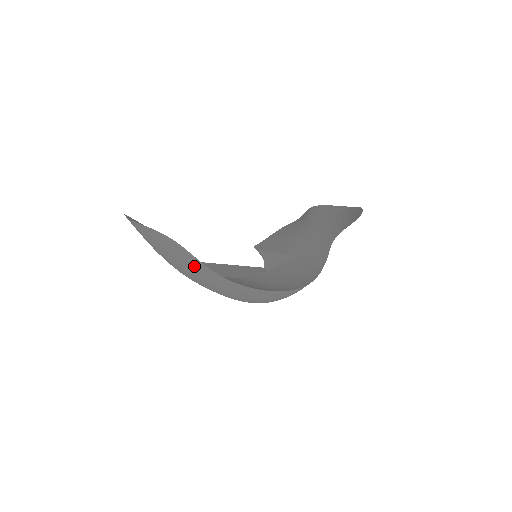
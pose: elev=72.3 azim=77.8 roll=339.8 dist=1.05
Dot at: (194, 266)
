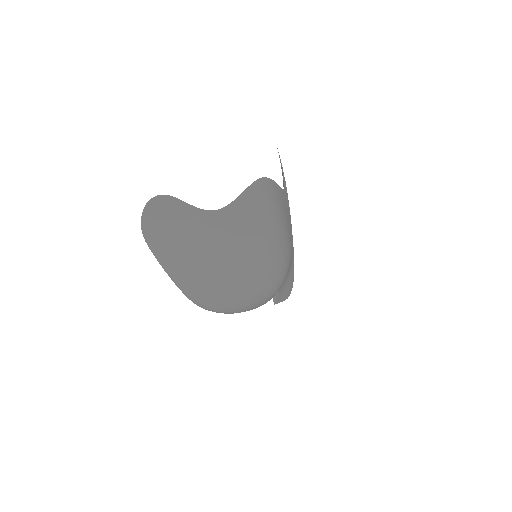
Dot at: (197, 228)
